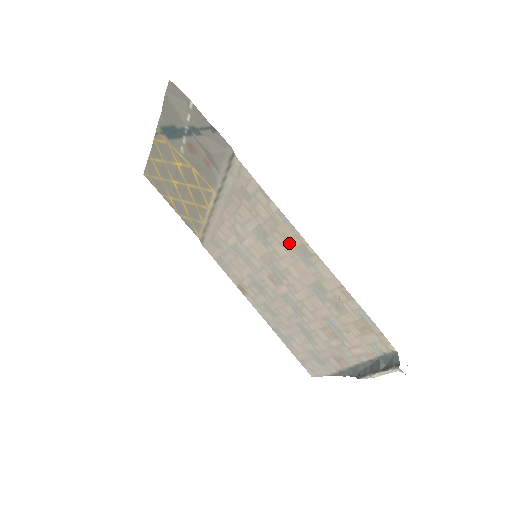
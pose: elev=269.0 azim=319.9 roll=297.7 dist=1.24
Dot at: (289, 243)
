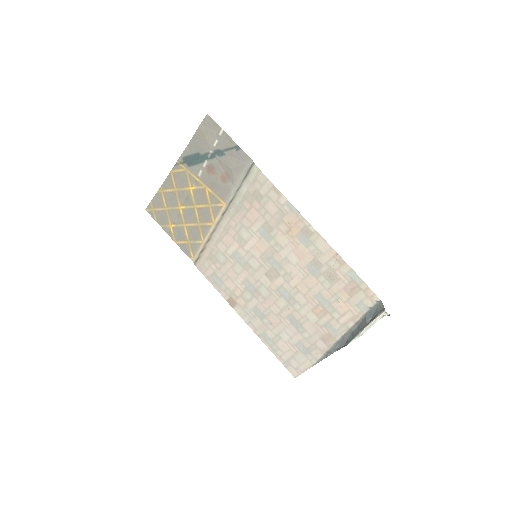
Dot at: (292, 230)
